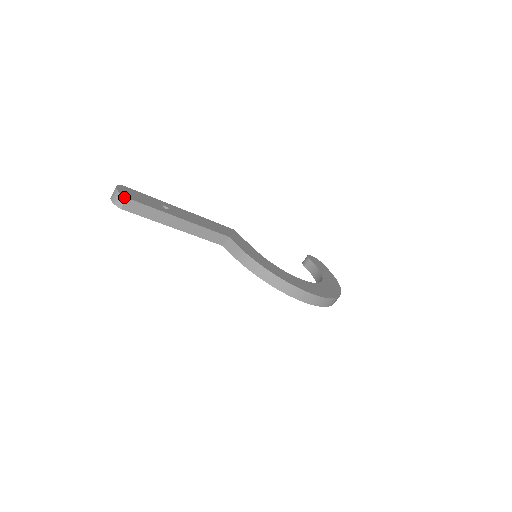
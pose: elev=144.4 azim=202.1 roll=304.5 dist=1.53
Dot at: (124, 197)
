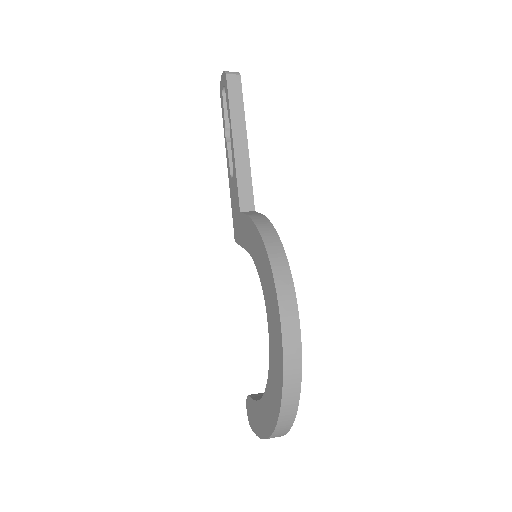
Dot at: (239, 73)
